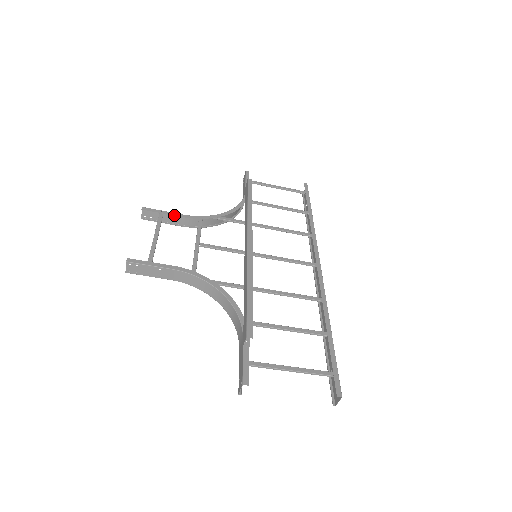
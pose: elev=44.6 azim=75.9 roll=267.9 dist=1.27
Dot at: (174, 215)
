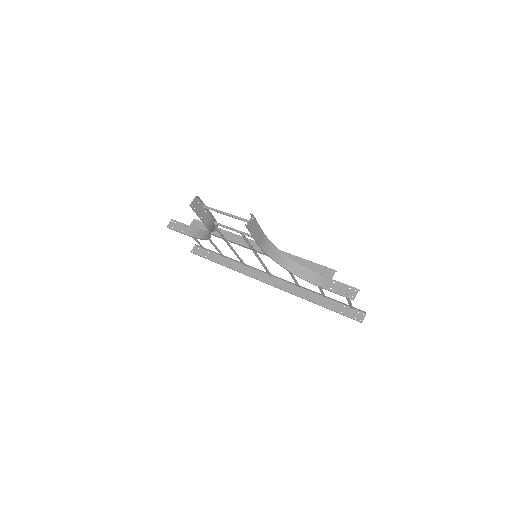
Dot at: (210, 212)
